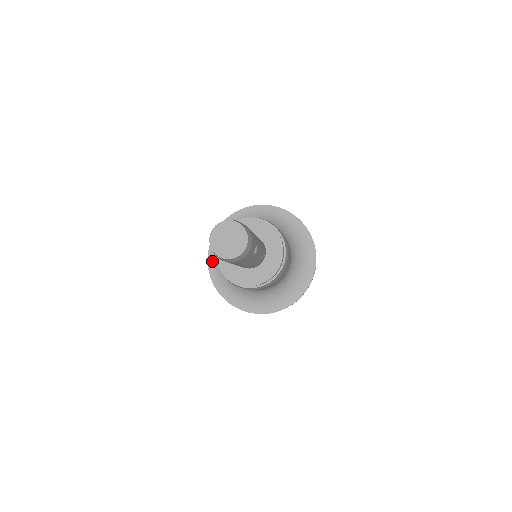
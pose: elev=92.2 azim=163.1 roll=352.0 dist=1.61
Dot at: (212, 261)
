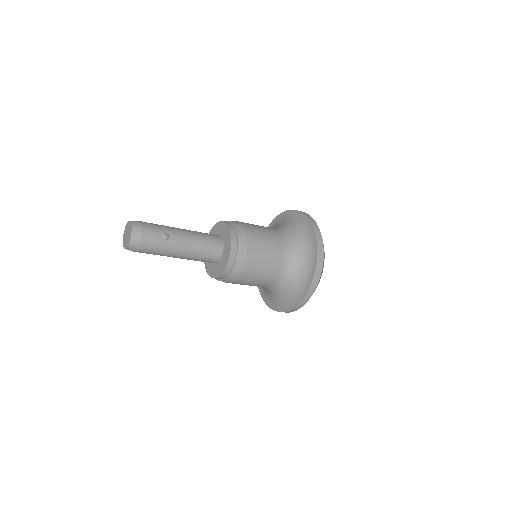
Dot at: occluded
